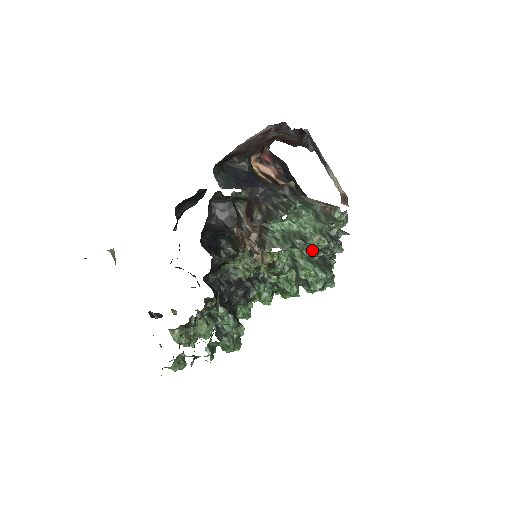
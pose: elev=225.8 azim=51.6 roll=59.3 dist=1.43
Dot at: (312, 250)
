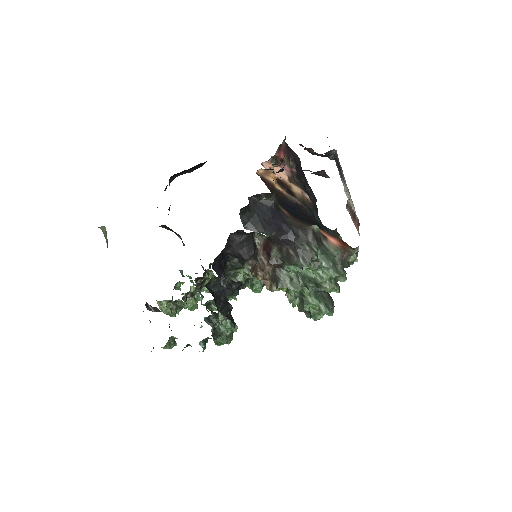
Dot at: occluded
